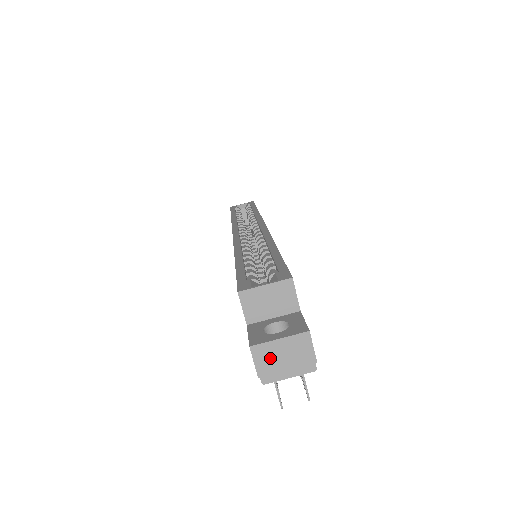
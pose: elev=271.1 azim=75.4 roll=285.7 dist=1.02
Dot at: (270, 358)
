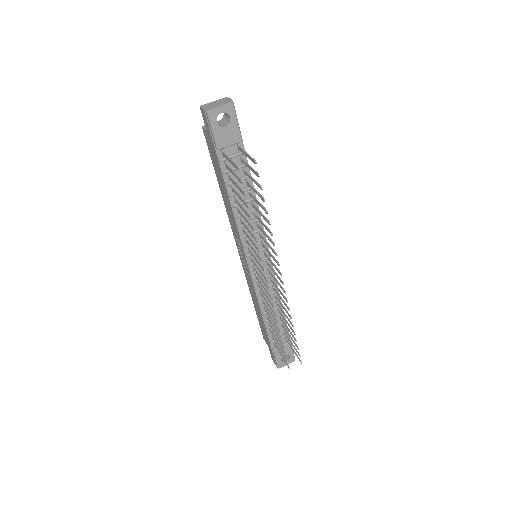
Dot at: (210, 105)
